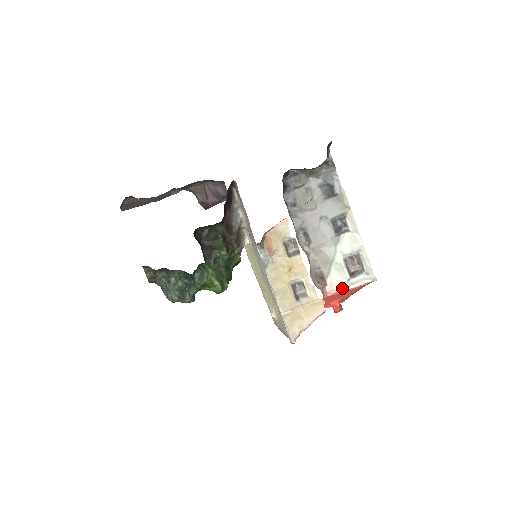
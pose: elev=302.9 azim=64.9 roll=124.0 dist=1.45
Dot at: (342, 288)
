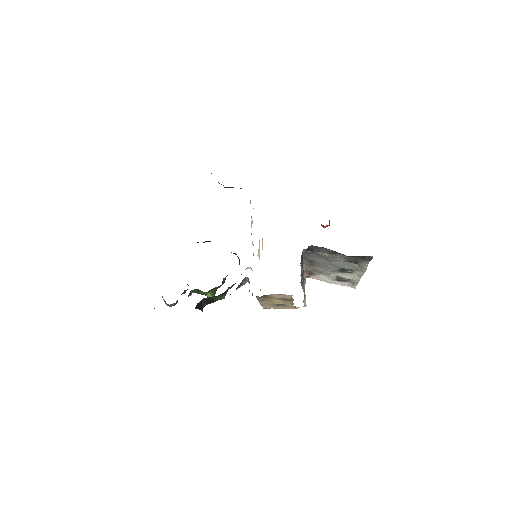
Dot at: (324, 281)
